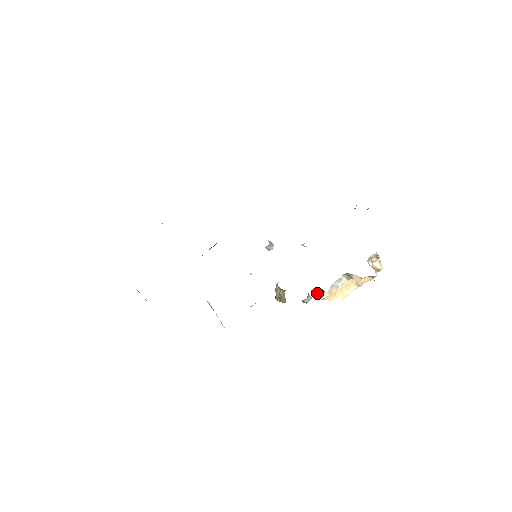
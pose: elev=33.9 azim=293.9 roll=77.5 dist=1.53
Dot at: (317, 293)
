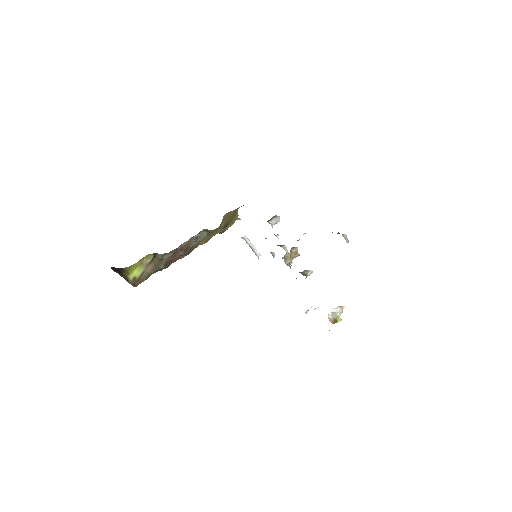
Dot at: occluded
